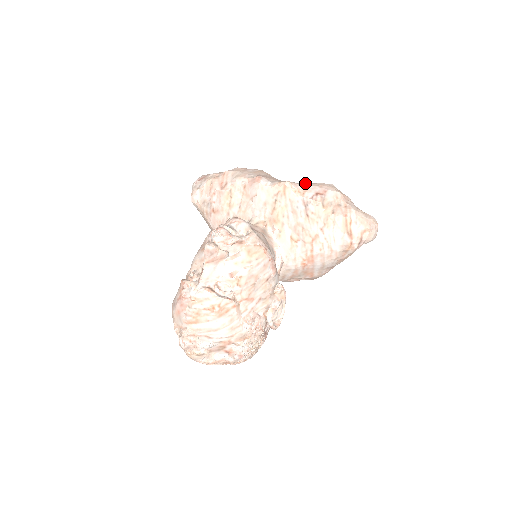
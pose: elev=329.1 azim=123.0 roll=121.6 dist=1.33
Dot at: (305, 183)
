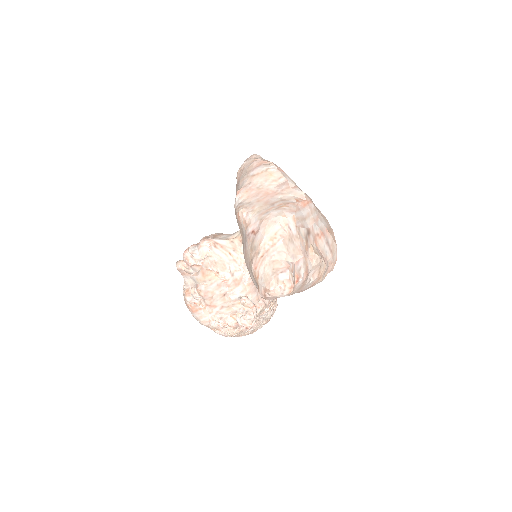
Dot at: (261, 210)
